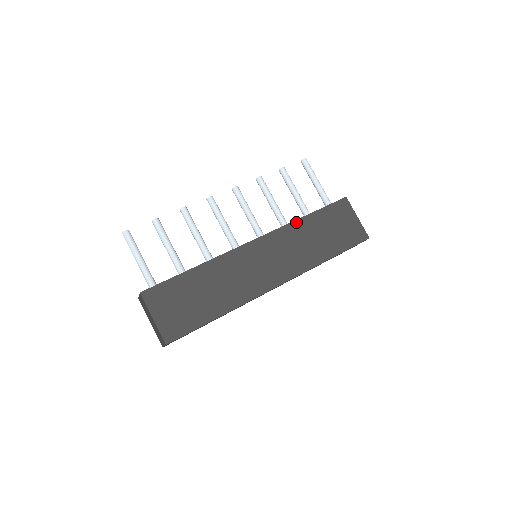
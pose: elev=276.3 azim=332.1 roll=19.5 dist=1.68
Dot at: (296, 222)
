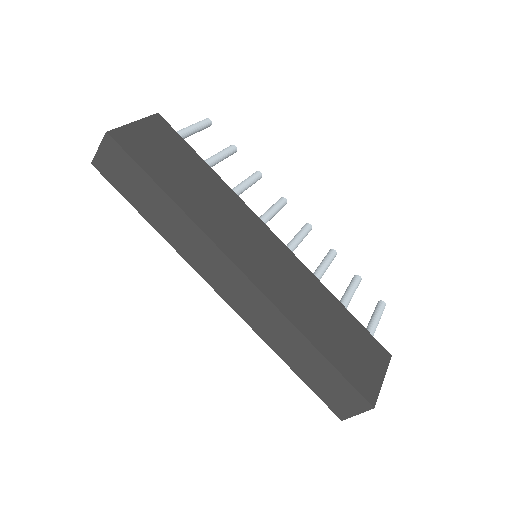
Dot at: (325, 288)
